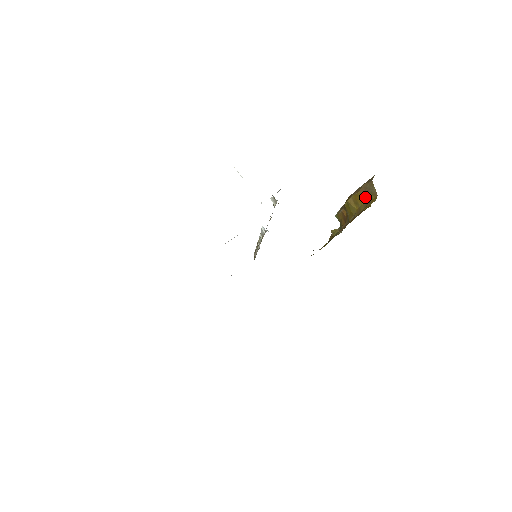
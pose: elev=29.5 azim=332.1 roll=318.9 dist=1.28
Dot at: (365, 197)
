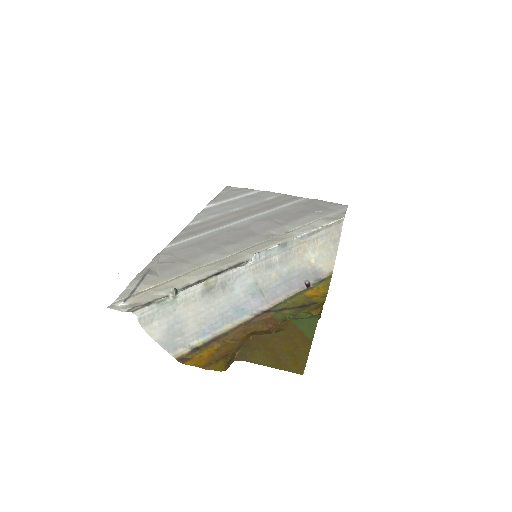
Dot at: (232, 357)
